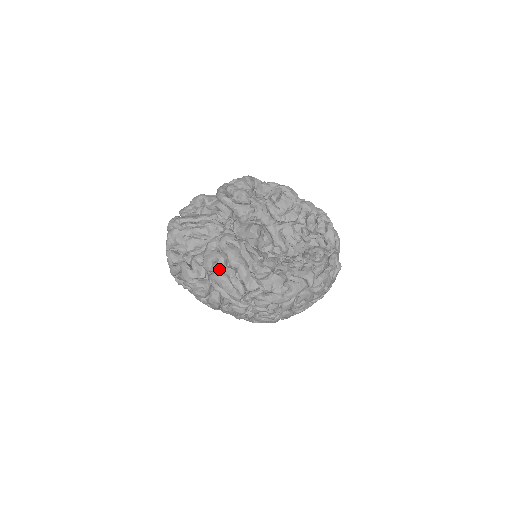
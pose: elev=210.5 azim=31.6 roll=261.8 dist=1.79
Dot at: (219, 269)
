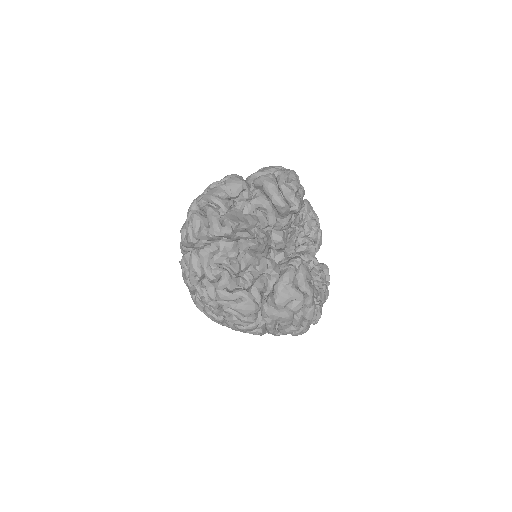
Dot at: (297, 311)
